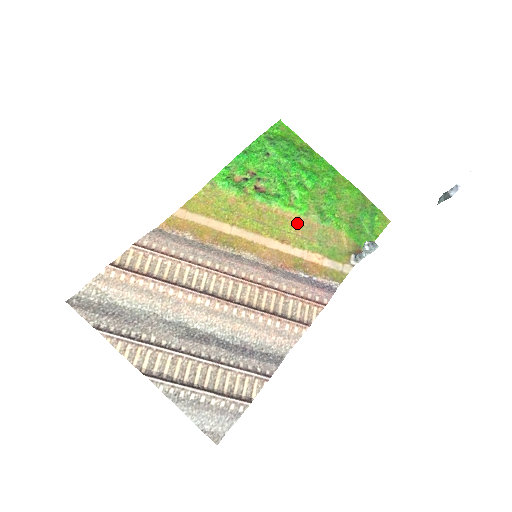
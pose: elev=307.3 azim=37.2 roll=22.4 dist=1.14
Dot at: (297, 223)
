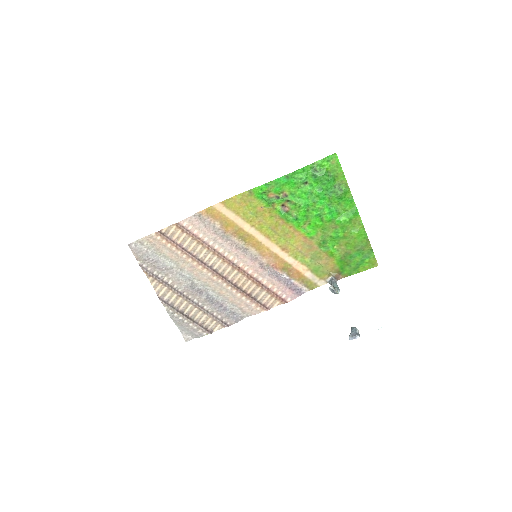
Dot at: (302, 241)
